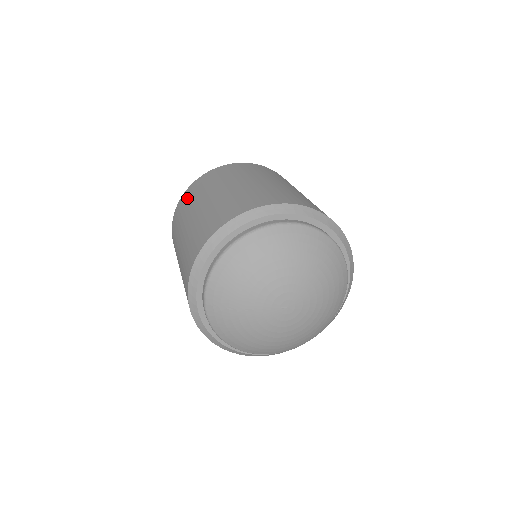
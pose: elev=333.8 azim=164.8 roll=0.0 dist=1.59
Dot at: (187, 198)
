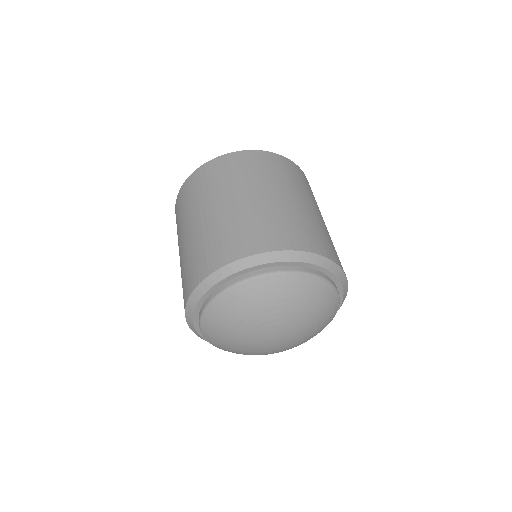
Dot at: occluded
